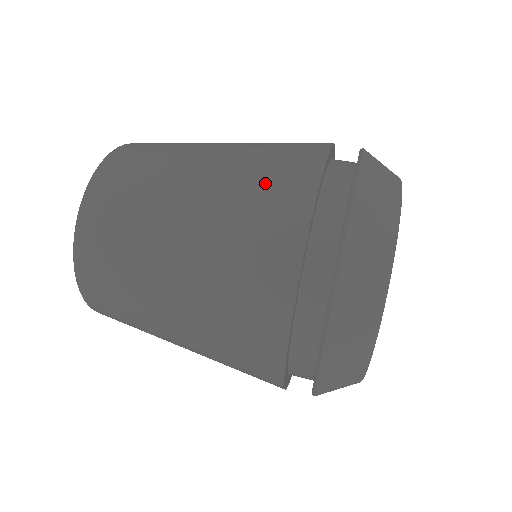
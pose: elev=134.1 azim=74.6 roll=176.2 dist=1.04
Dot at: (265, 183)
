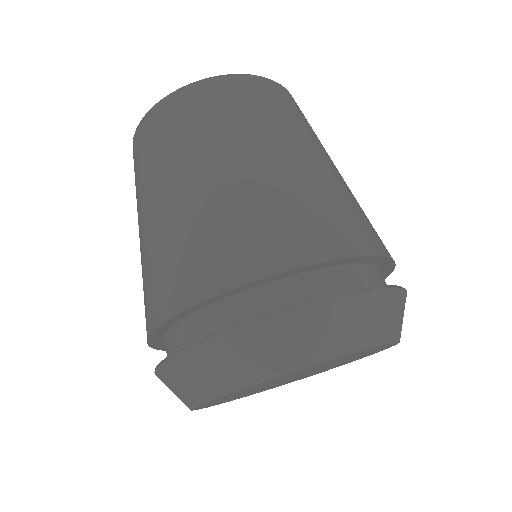
Dot at: (150, 281)
